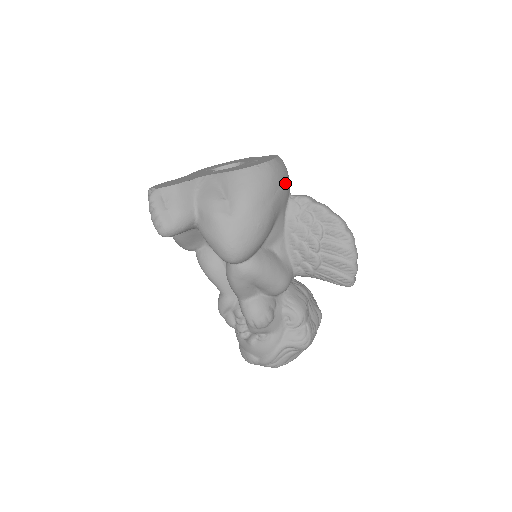
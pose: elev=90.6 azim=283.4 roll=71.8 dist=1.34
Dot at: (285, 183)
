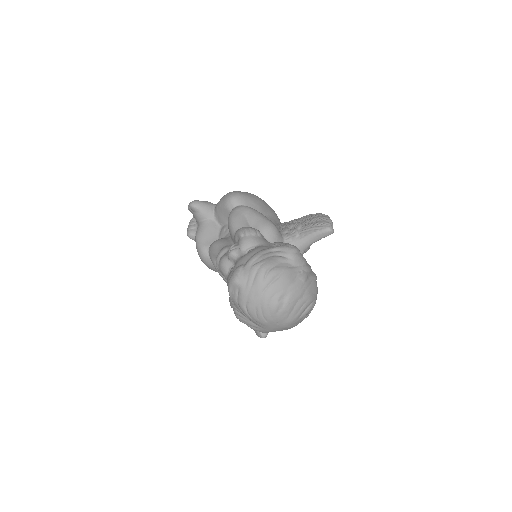
Dot at: occluded
